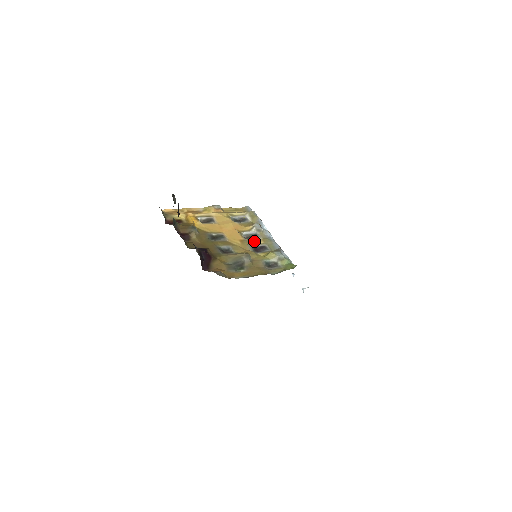
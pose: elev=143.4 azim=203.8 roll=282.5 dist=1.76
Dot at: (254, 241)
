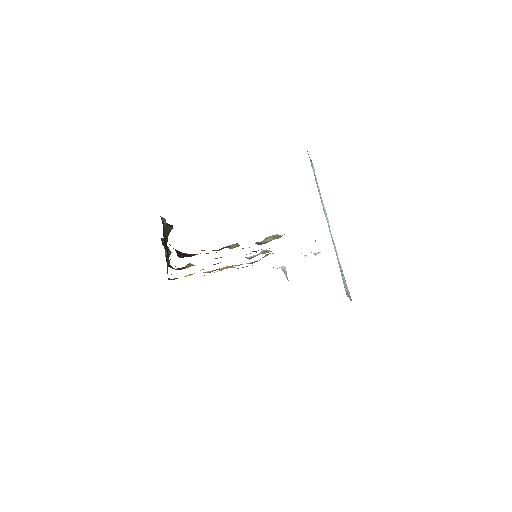
Dot at: (256, 252)
